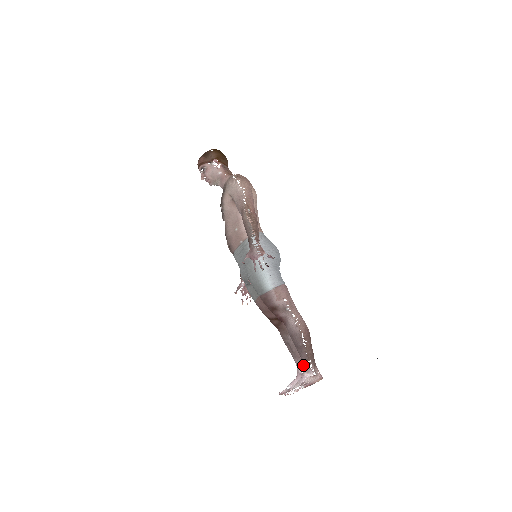
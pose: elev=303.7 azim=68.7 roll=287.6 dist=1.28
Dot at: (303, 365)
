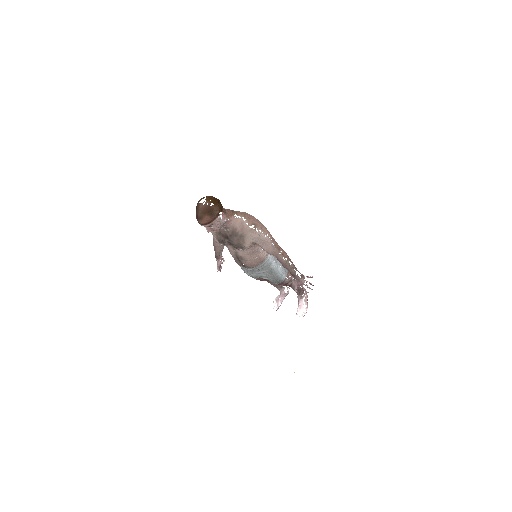
Dot at: (300, 297)
